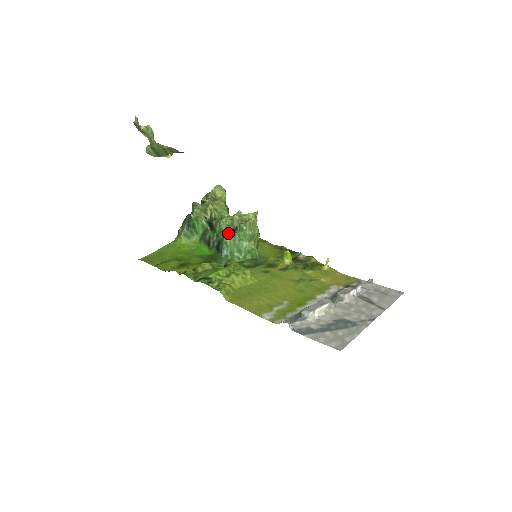
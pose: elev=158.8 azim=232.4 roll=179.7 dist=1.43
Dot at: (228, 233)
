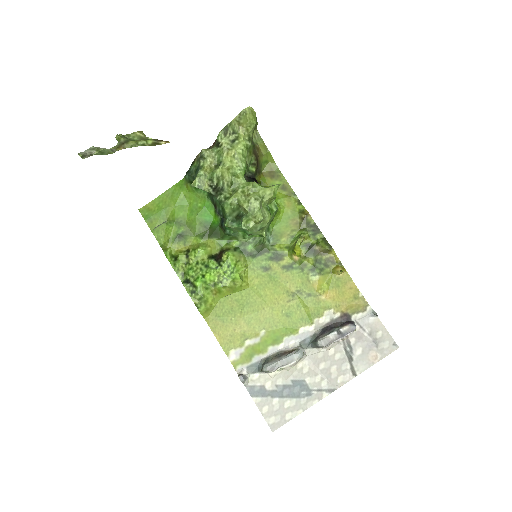
Dot at: (232, 218)
